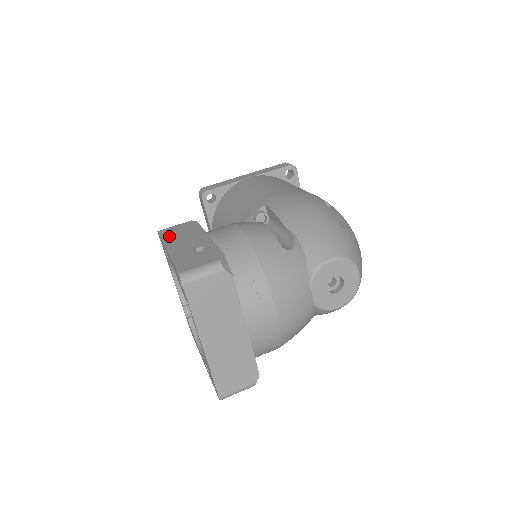
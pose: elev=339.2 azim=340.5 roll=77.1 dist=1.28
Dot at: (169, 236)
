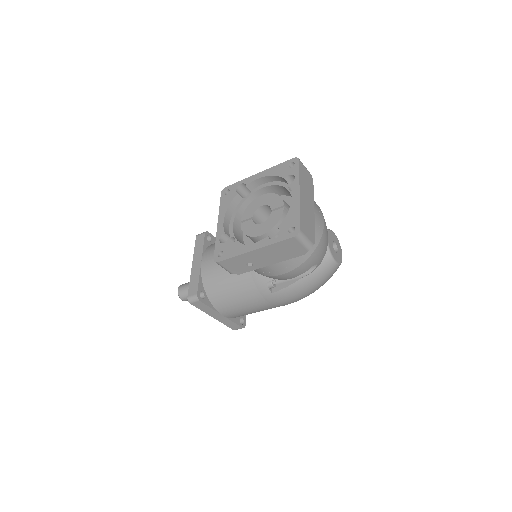
Dot at: occluded
